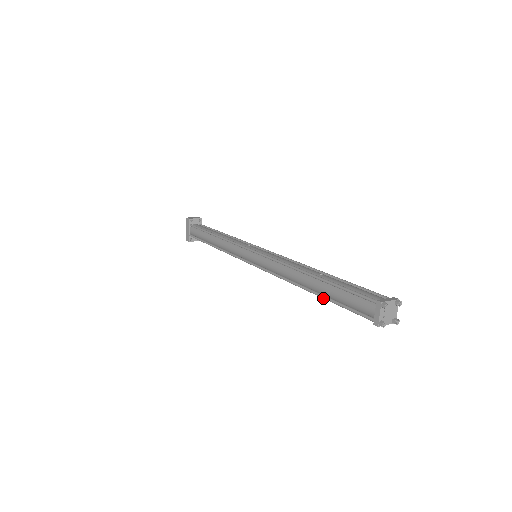
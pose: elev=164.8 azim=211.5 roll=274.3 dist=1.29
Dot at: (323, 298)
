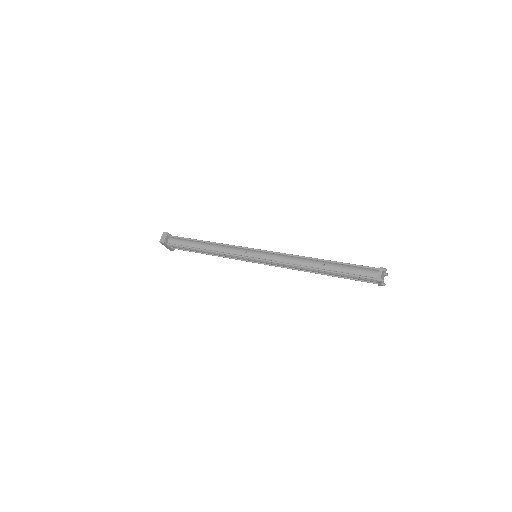
Dot at: occluded
